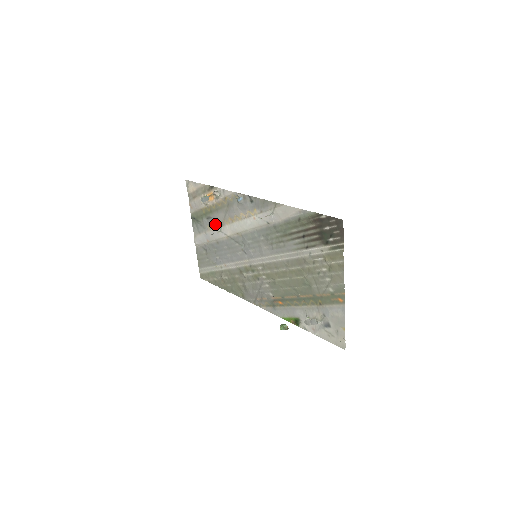
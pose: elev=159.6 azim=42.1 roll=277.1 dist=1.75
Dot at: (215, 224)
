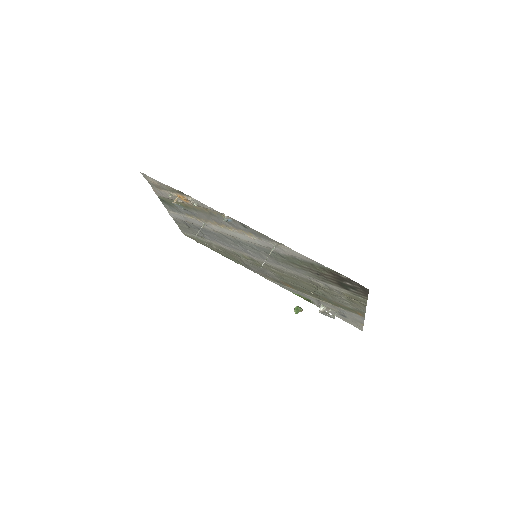
Dot at: (195, 217)
